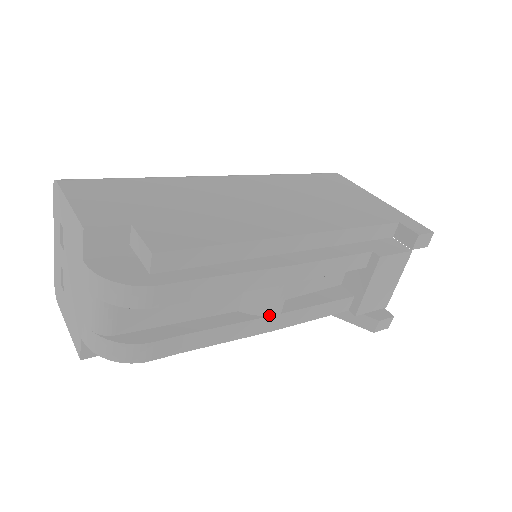
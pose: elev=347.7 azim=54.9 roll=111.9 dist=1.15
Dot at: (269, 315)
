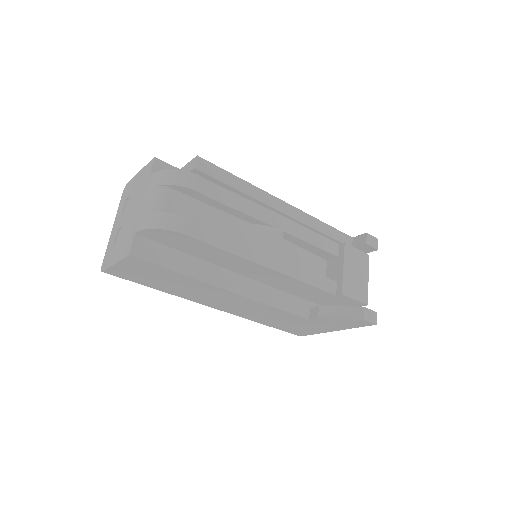
Dot at: (272, 253)
